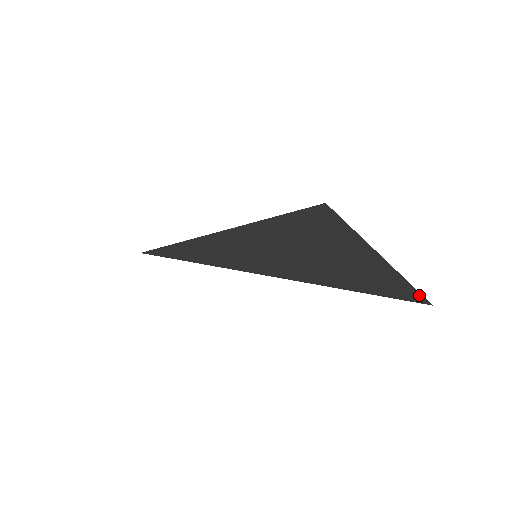
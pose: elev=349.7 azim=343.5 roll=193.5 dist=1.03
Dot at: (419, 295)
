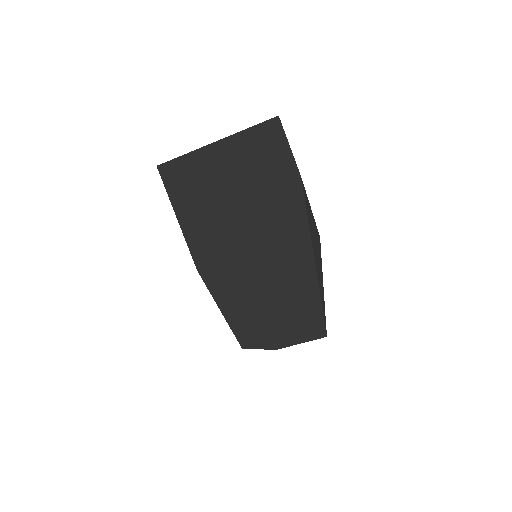
Dot at: occluded
